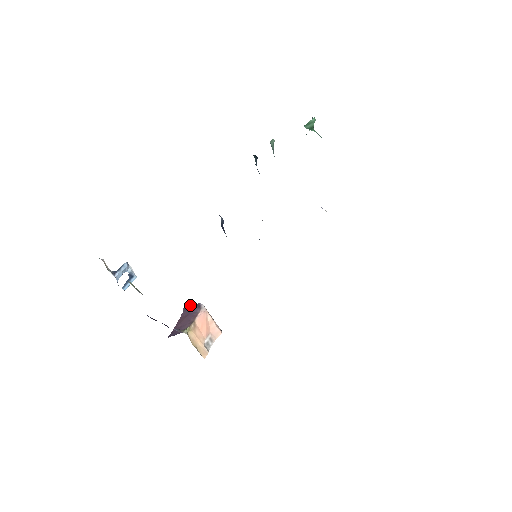
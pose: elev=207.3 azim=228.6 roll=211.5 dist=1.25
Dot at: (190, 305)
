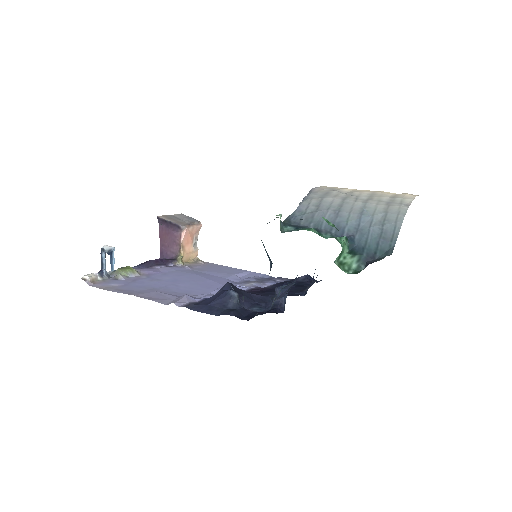
Dot at: (166, 222)
